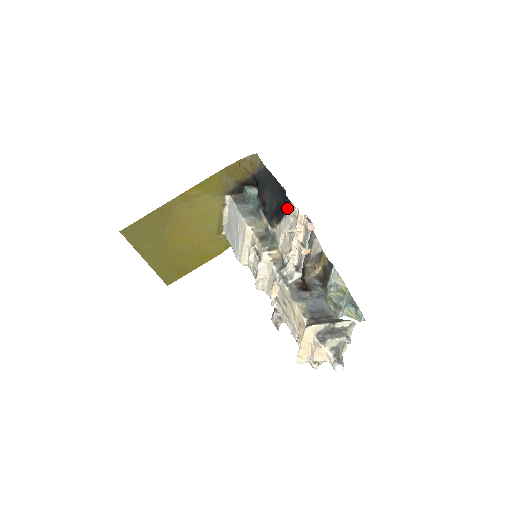
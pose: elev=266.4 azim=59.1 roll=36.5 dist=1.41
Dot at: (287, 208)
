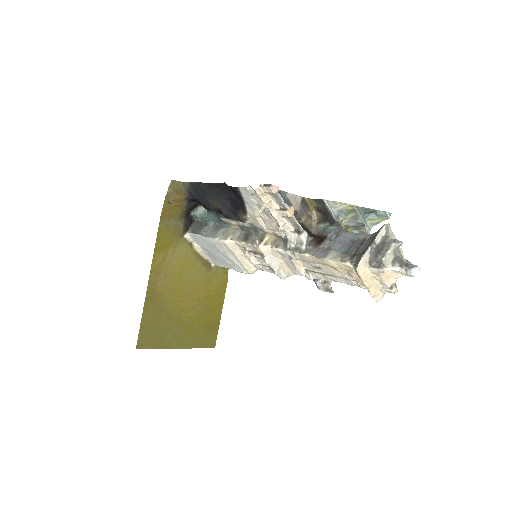
Dot at: (240, 195)
